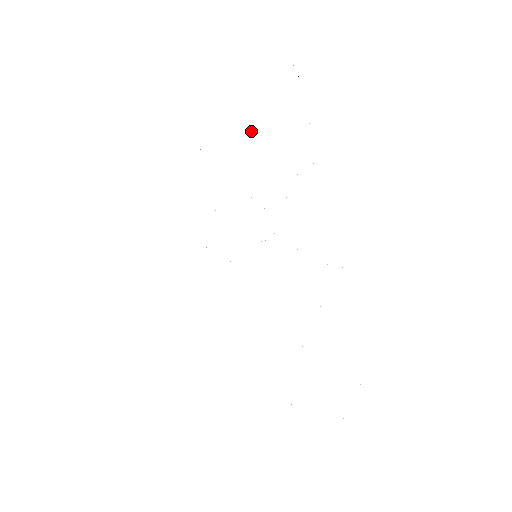
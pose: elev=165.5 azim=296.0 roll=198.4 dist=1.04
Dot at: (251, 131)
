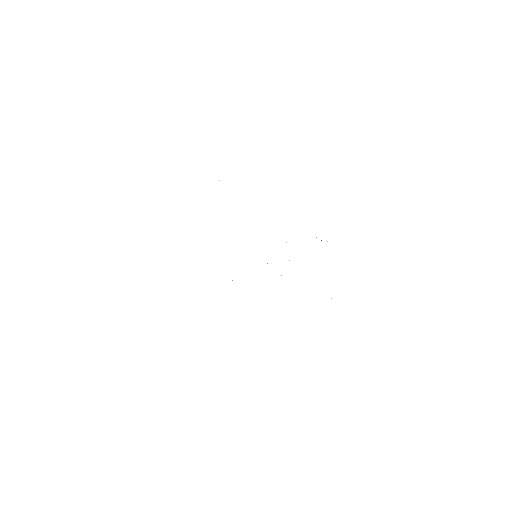
Dot at: occluded
